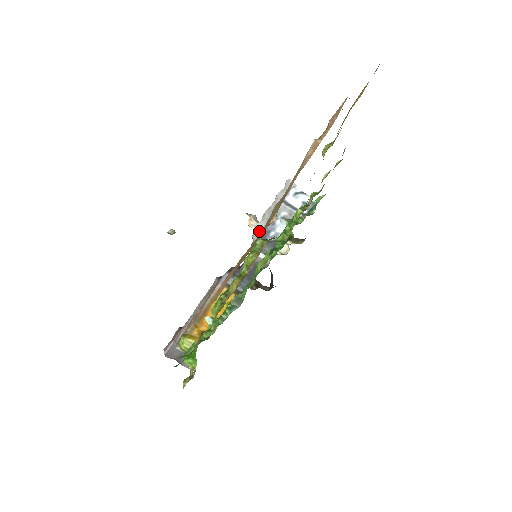
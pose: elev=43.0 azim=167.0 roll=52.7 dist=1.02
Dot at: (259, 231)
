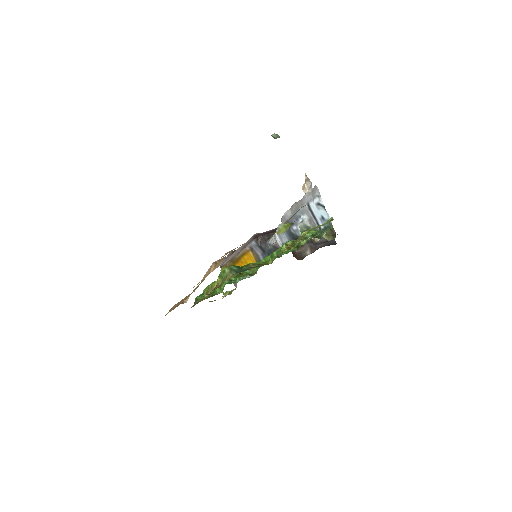
Dot at: (286, 218)
